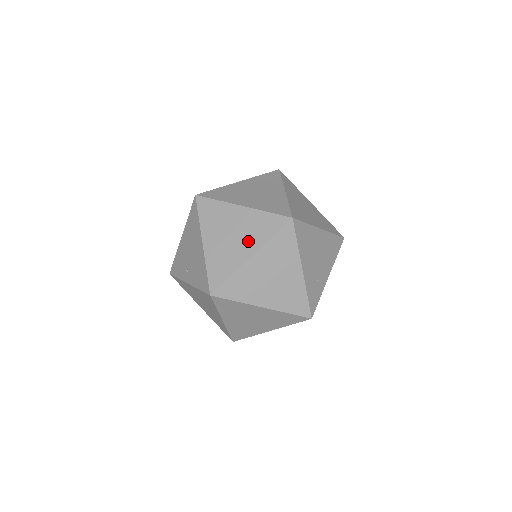
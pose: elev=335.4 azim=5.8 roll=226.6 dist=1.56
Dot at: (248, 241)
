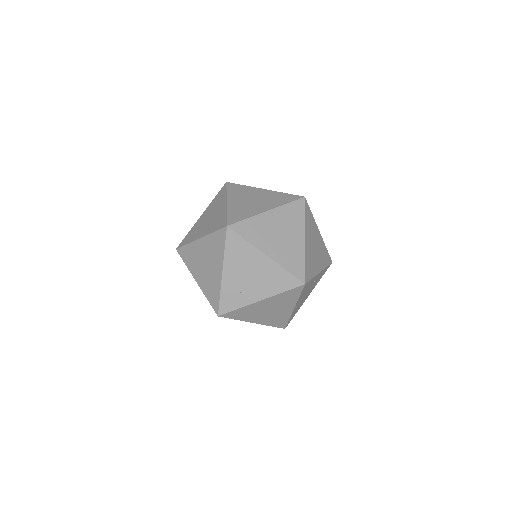
Dot at: (207, 227)
